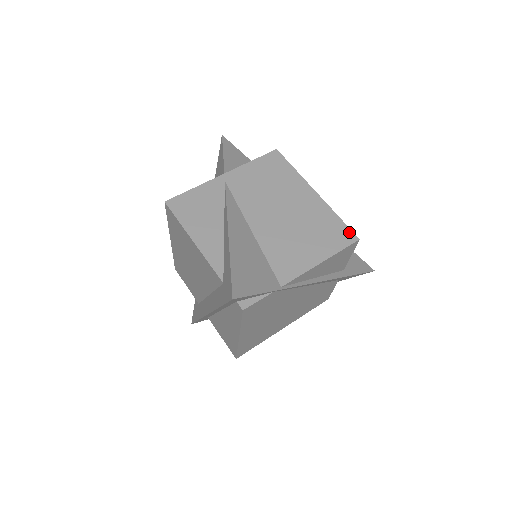
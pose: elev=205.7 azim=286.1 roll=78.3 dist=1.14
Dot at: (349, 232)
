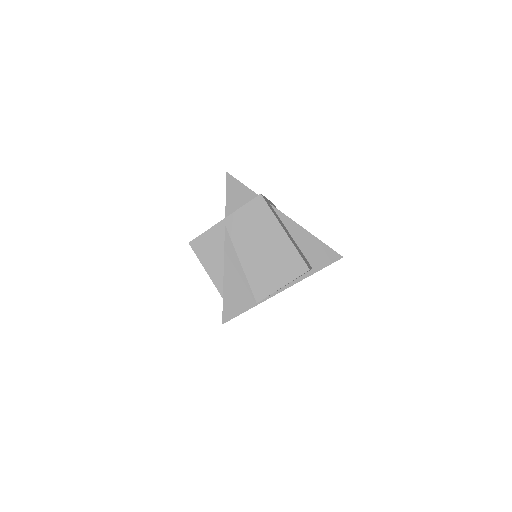
Dot at: (303, 264)
